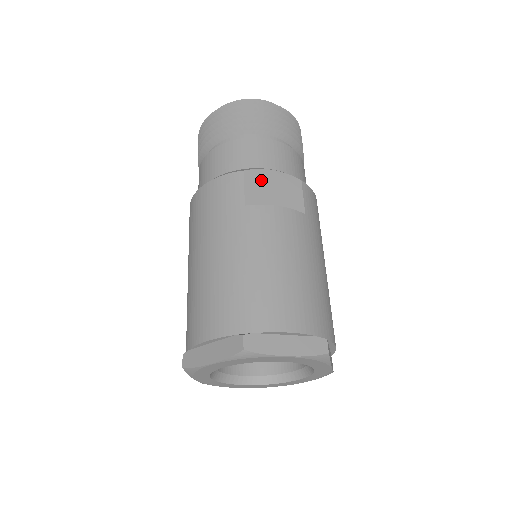
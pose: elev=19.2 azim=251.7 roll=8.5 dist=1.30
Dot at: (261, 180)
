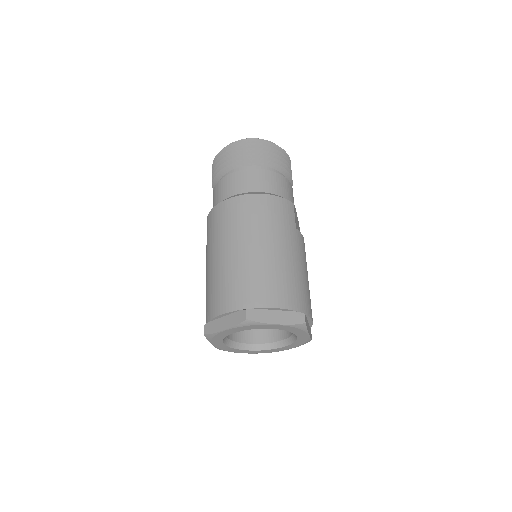
Dot at: occluded
